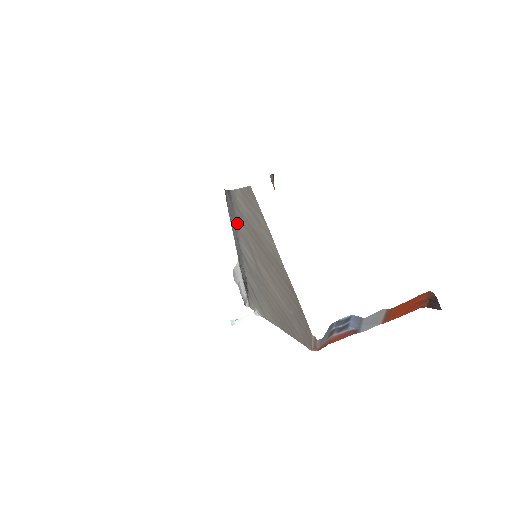
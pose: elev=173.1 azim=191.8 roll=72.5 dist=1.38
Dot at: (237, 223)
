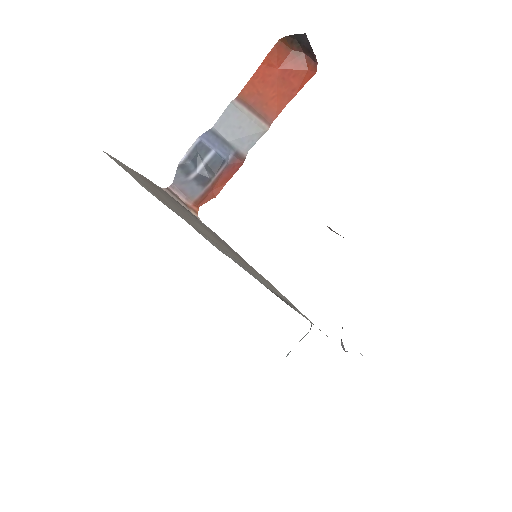
Dot at: occluded
